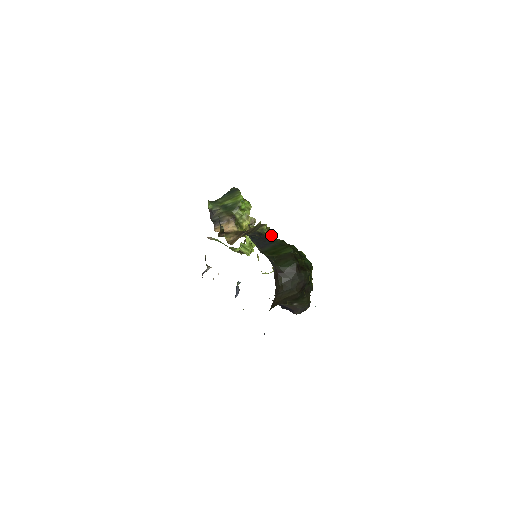
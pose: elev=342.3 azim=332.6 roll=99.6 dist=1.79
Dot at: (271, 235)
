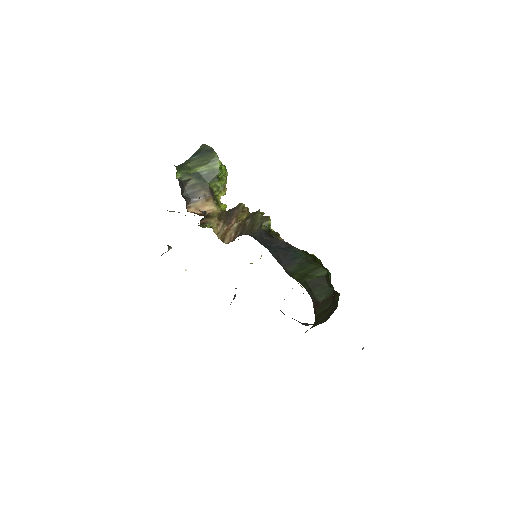
Dot at: occluded
